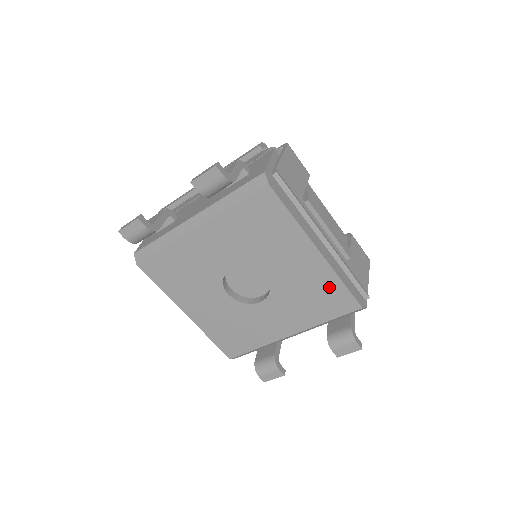
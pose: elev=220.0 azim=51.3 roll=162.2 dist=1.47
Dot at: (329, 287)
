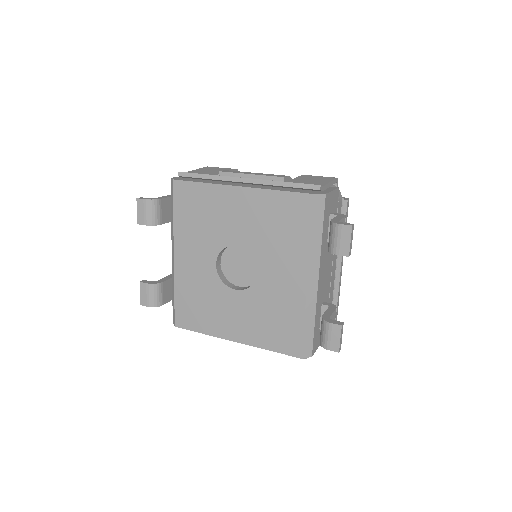
Dot at: (276, 205)
